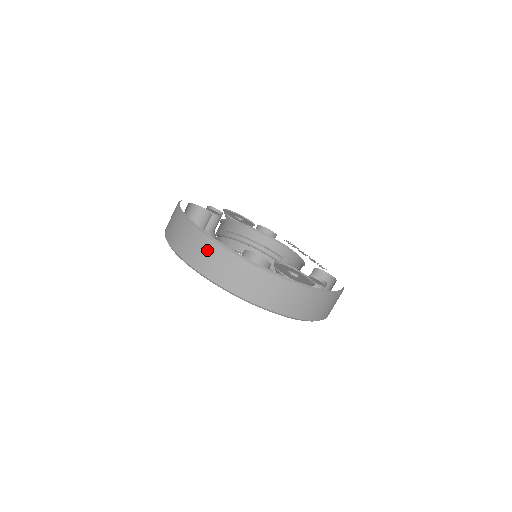
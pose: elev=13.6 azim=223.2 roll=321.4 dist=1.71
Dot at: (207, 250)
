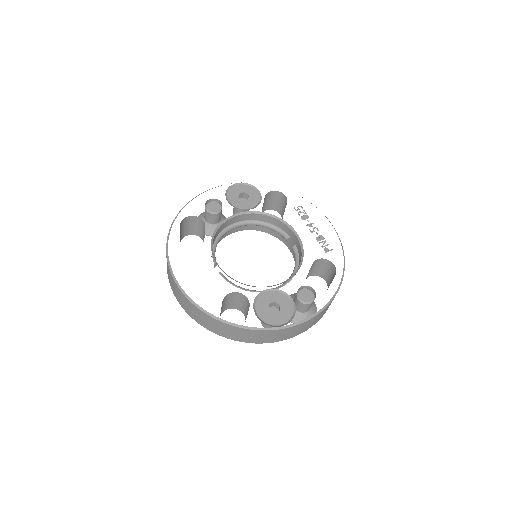
Dot at: (190, 307)
